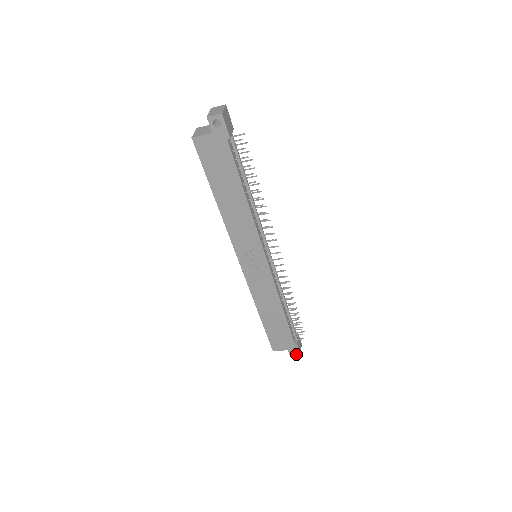
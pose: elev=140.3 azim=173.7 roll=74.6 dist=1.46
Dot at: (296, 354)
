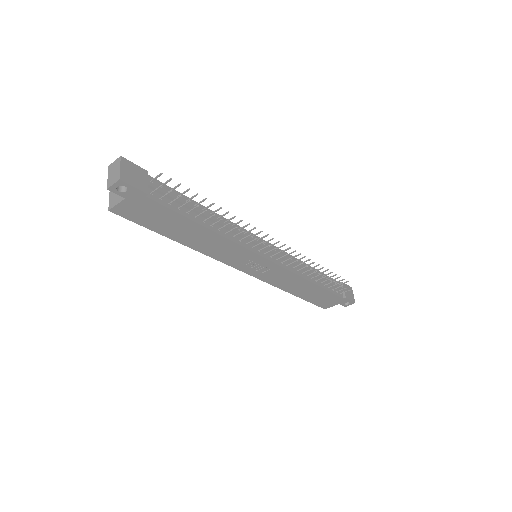
Dot at: (349, 303)
